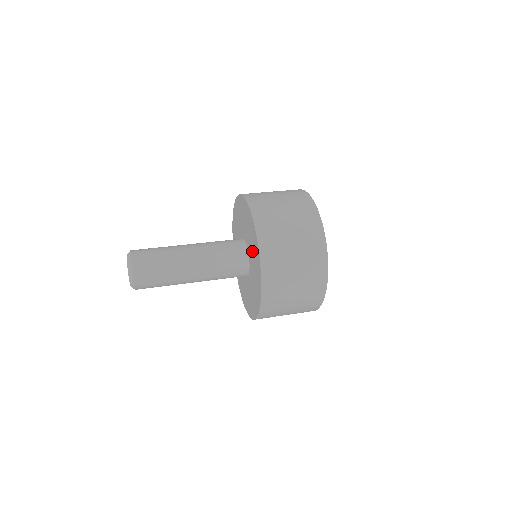
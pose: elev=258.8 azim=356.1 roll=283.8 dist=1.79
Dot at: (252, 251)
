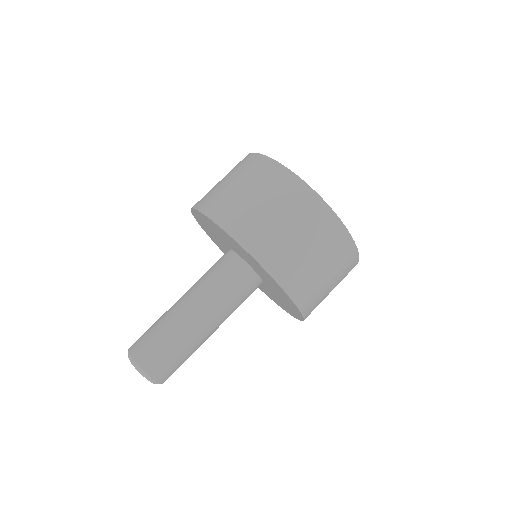
Dot at: (229, 243)
